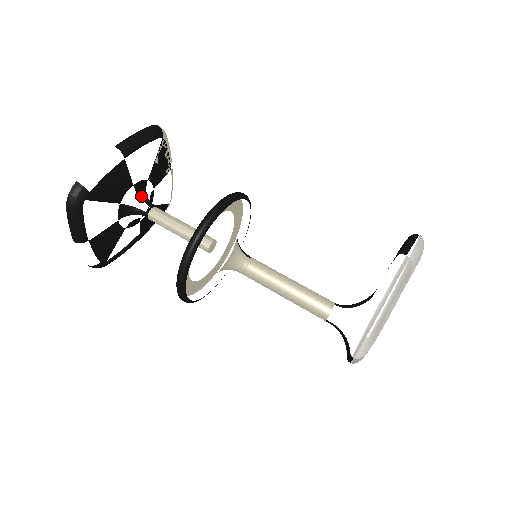
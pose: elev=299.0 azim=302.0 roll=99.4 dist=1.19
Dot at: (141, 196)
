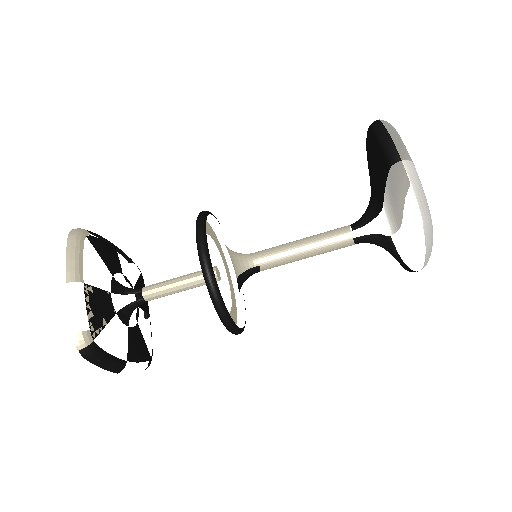
Dot at: (131, 311)
